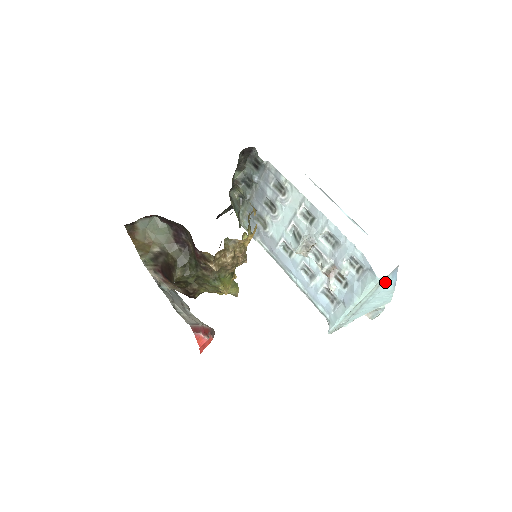
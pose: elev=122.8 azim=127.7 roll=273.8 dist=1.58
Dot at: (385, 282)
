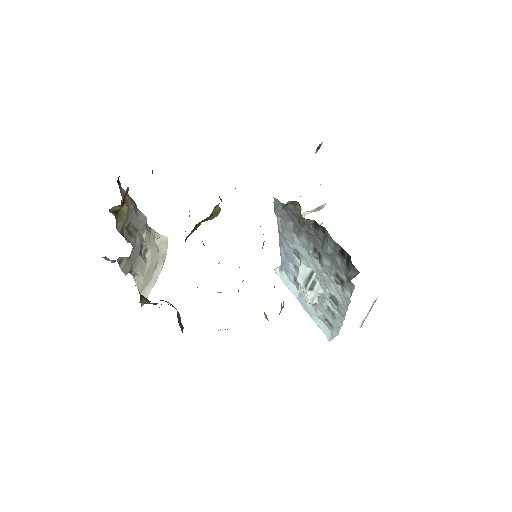
Dot at: occluded
